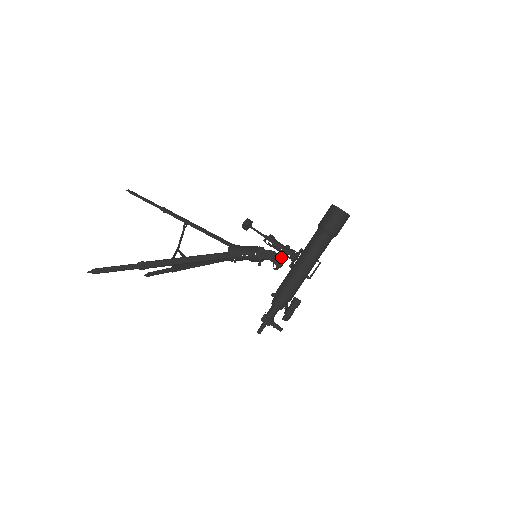
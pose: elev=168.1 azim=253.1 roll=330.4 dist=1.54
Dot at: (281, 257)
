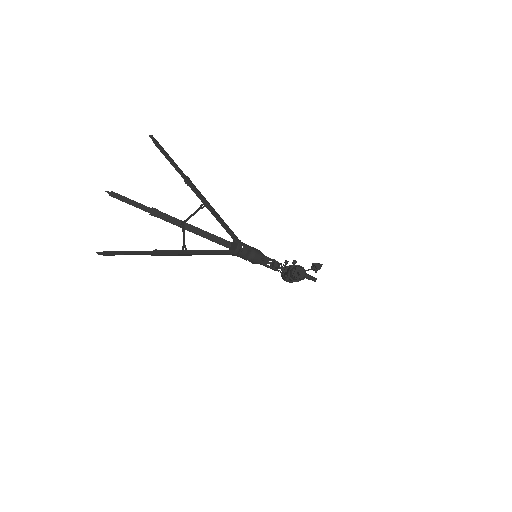
Dot at: occluded
